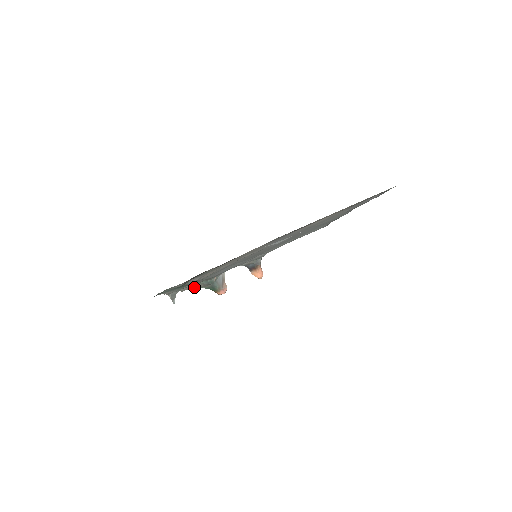
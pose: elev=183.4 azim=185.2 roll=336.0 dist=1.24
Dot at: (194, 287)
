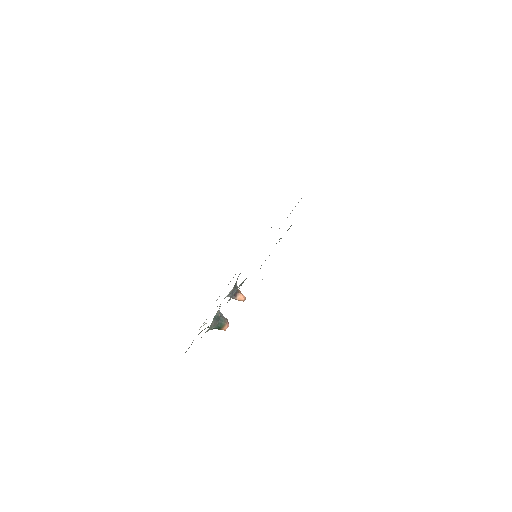
Dot at: (207, 331)
